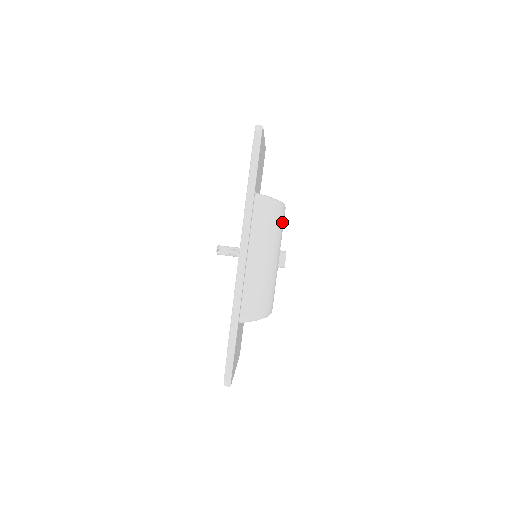
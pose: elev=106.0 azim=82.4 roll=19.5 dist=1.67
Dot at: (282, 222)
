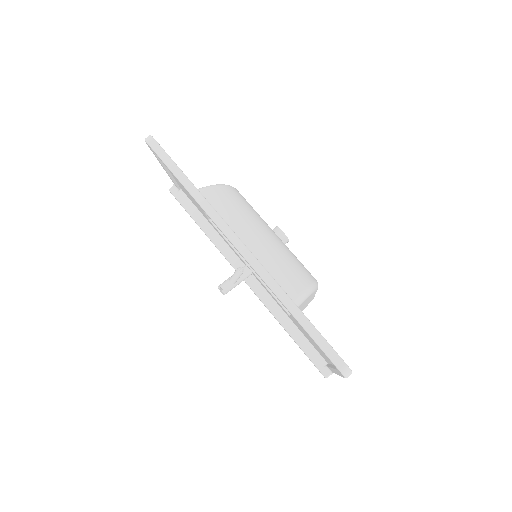
Dot at: (246, 201)
